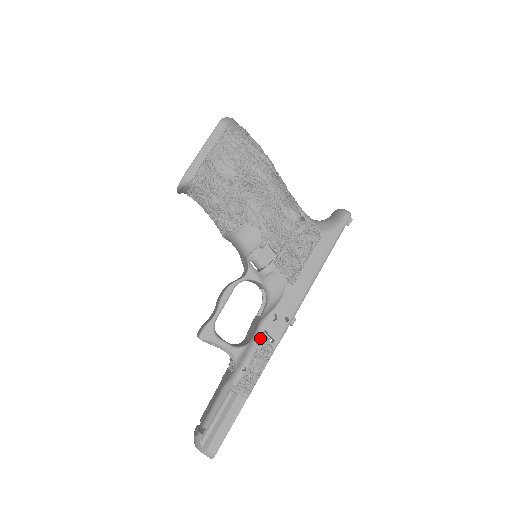
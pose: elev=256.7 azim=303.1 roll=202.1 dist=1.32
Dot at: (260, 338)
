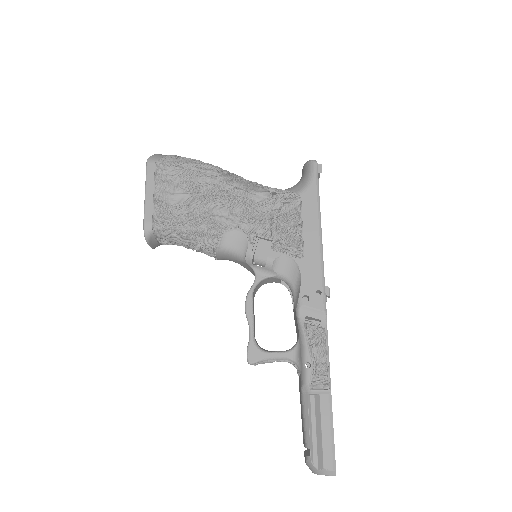
Dot at: (305, 326)
